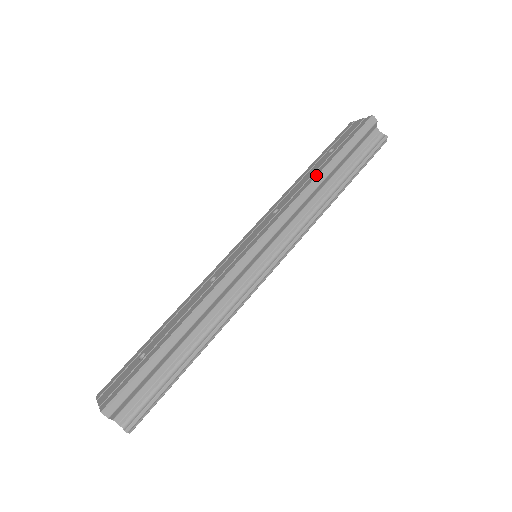
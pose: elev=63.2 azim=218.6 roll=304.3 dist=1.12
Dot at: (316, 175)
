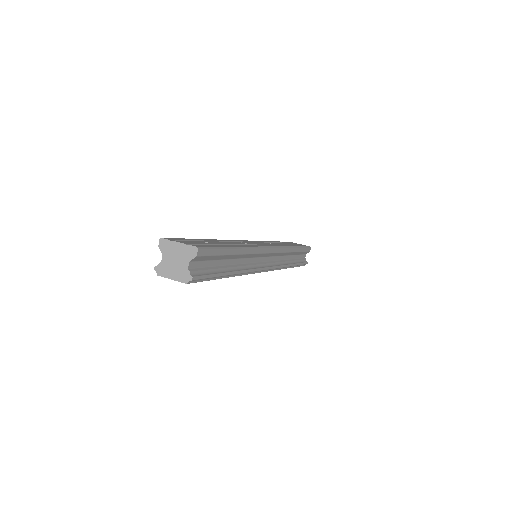
Dot at: (293, 246)
